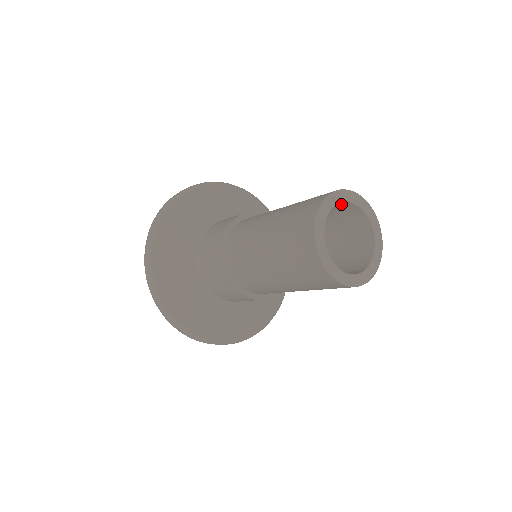
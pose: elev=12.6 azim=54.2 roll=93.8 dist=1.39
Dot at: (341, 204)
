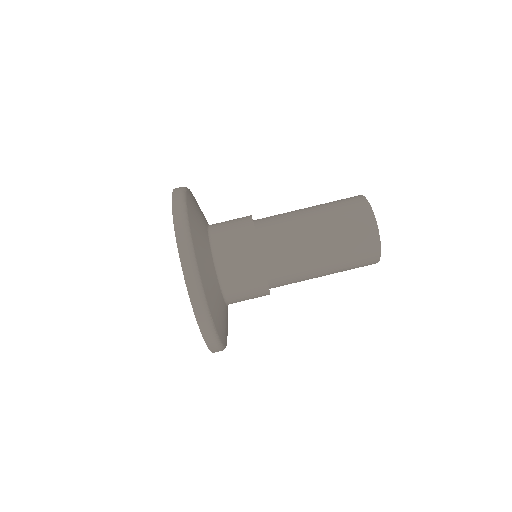
Dot at: occluded
